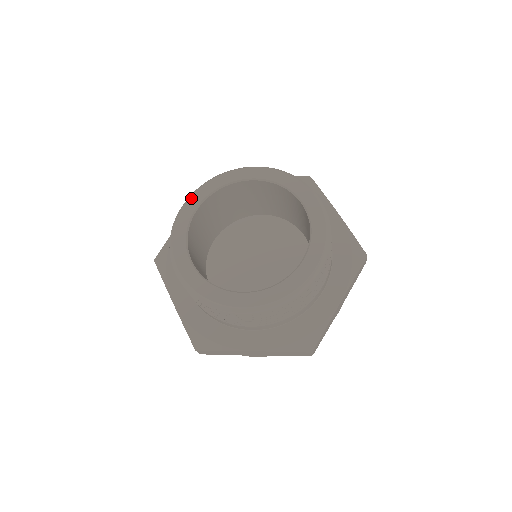
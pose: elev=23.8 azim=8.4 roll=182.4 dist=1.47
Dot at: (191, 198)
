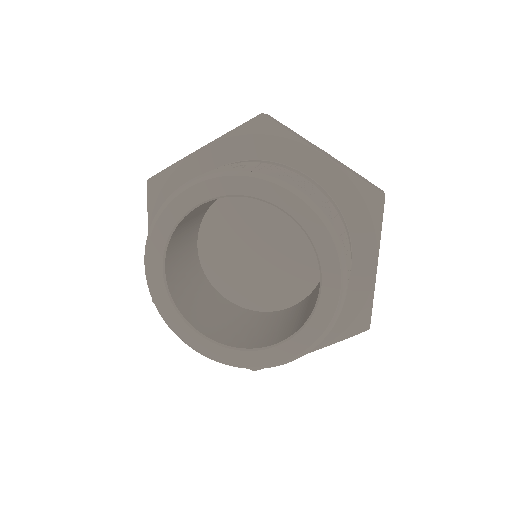
Dot at: (148, 261)
